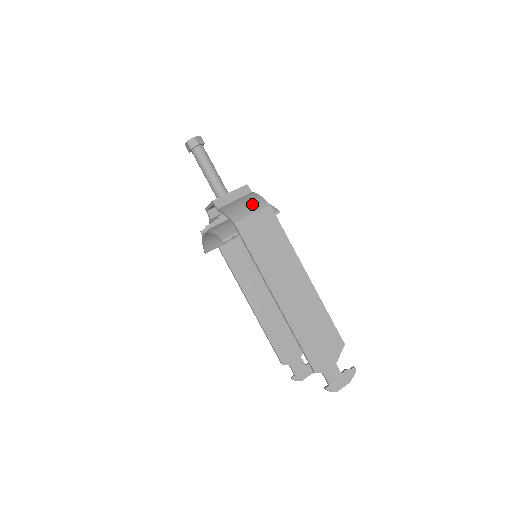
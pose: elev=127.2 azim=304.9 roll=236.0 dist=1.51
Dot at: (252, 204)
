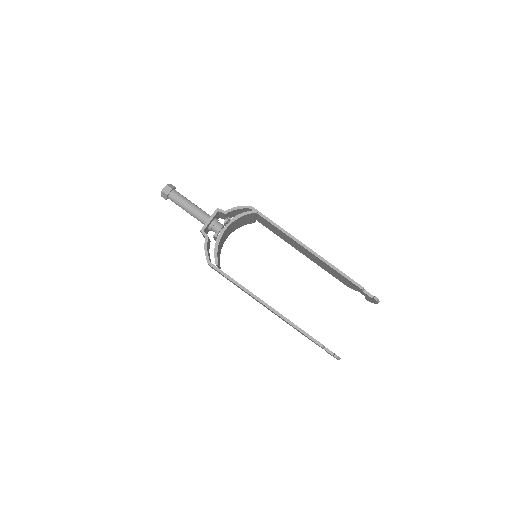
Dot at: occluded
